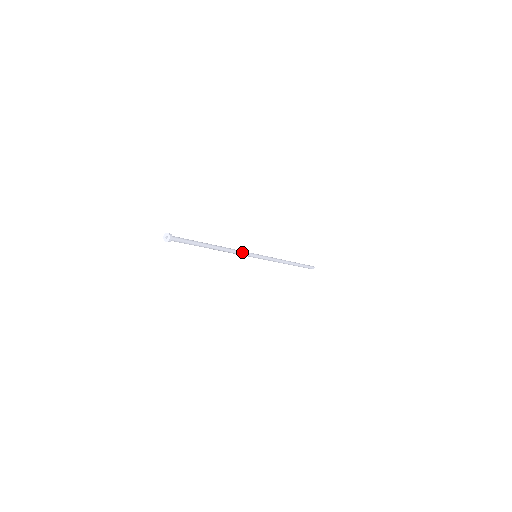
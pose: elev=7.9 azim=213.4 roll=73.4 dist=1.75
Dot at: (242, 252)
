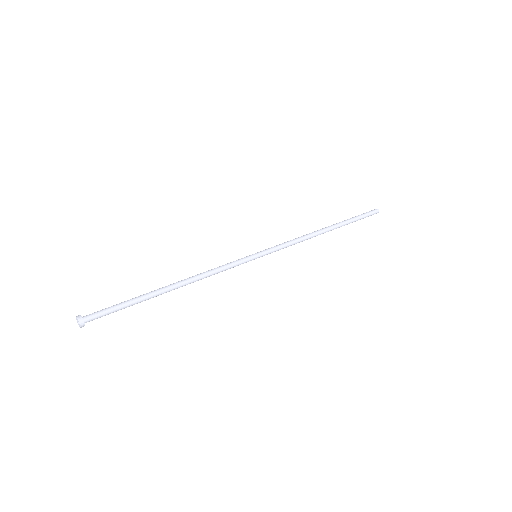
Dot at: occluded
